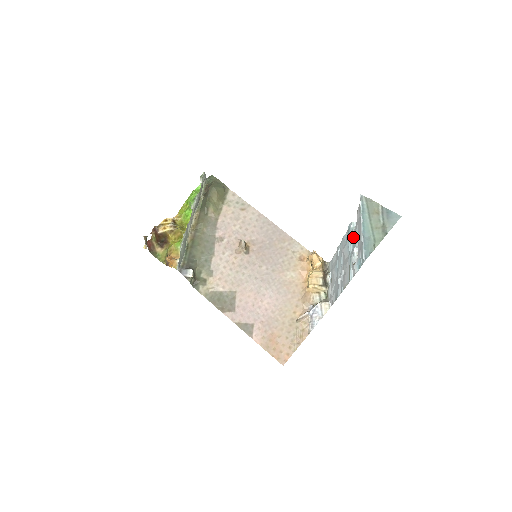
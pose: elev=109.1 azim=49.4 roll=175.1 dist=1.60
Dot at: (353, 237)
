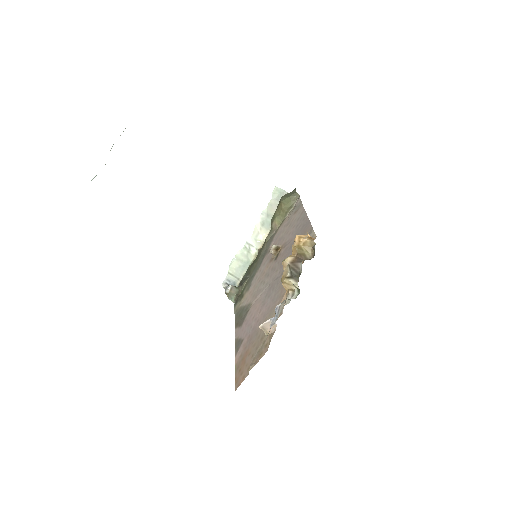
Dot at: occluded
